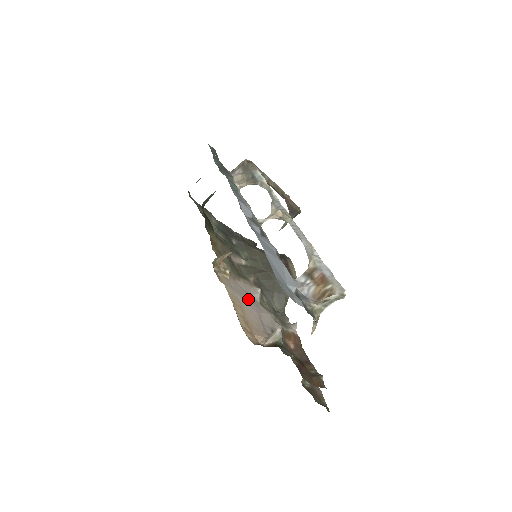
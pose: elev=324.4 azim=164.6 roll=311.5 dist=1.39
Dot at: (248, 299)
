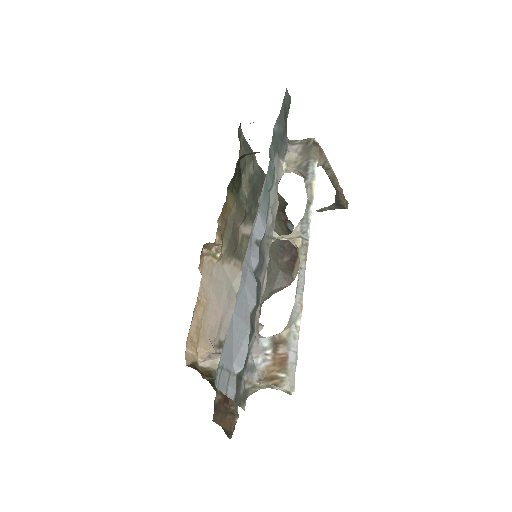
Dot at: (223, 292)
